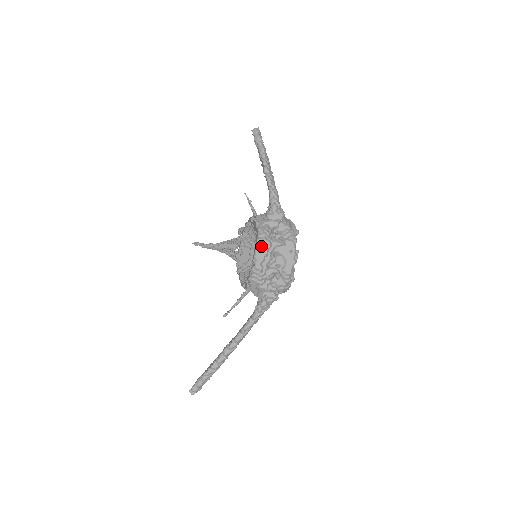
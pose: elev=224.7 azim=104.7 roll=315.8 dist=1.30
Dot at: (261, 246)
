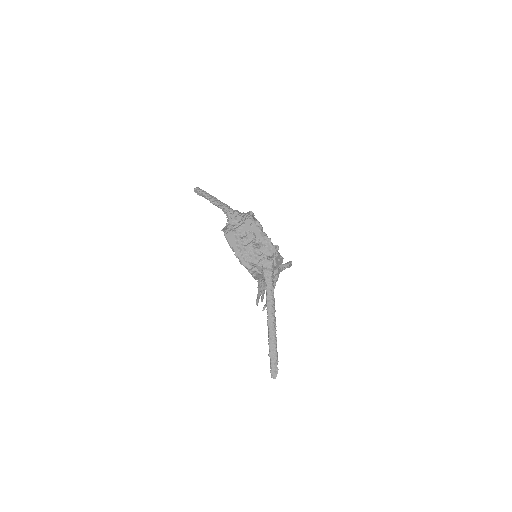
Dot at: (229, 237)
